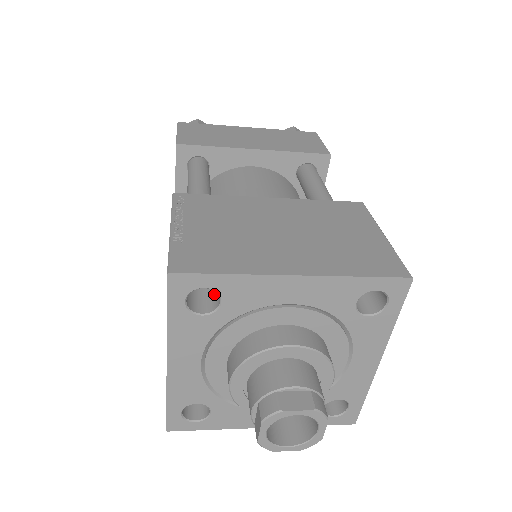
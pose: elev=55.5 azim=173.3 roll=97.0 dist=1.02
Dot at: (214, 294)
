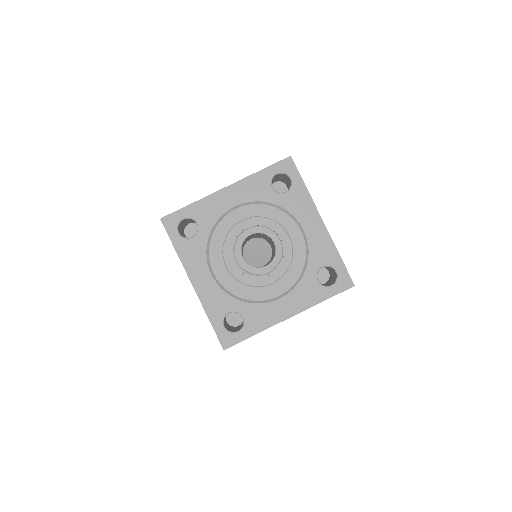
Dot at: occluded
